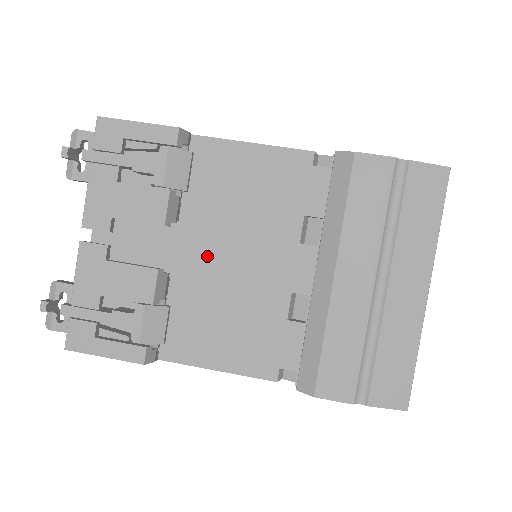
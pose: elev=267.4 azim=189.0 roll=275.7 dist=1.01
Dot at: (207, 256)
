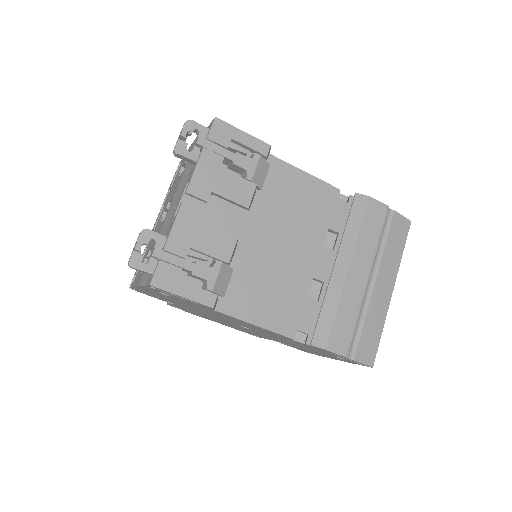
Dot at: (263, 239)
